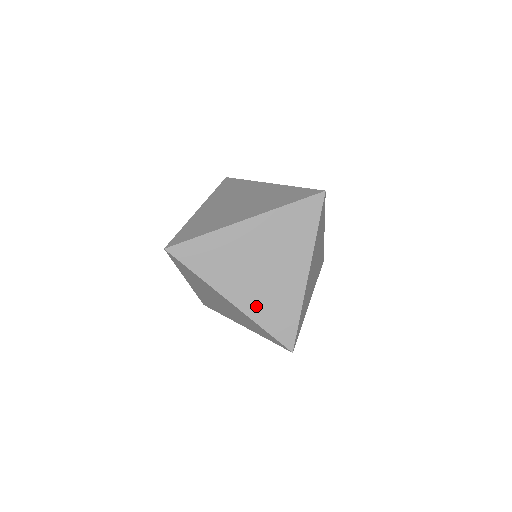
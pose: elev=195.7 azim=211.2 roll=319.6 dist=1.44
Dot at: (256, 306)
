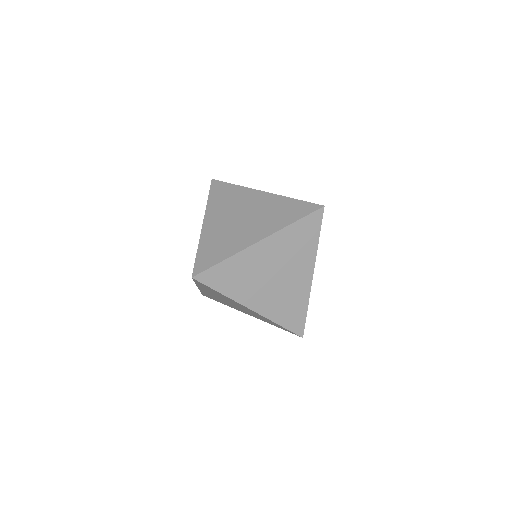
Dot at: (259, 318)
